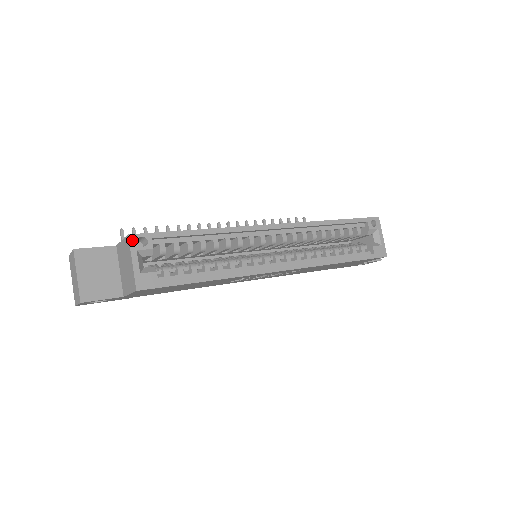
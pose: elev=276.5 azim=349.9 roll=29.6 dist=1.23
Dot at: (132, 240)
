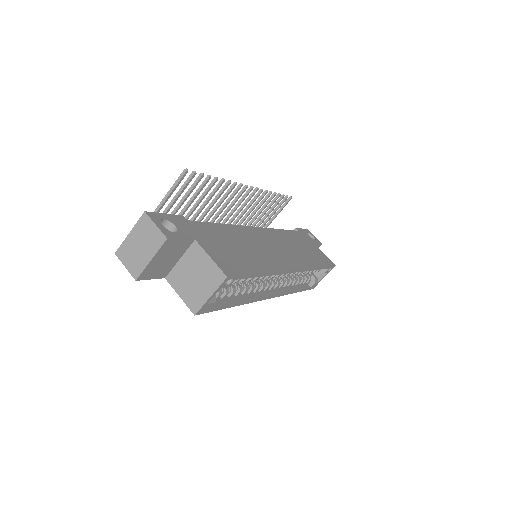
Dot at: (225, 281)
